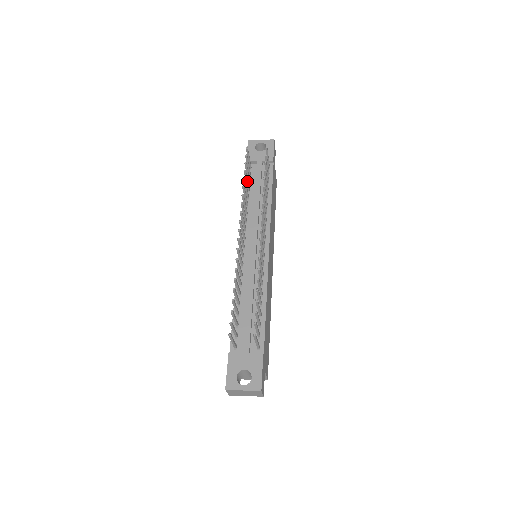
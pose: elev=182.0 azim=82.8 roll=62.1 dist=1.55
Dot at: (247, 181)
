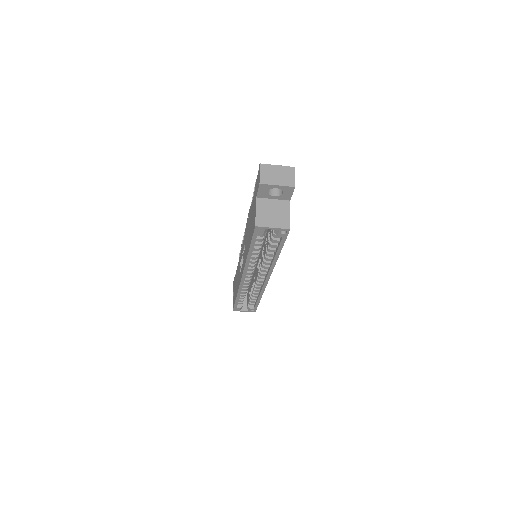
Dot at: occluded
